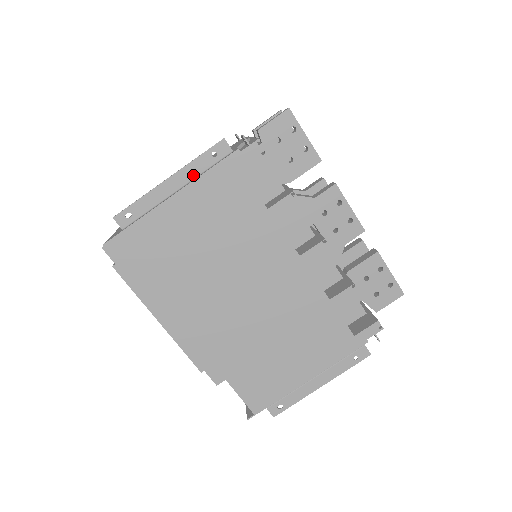
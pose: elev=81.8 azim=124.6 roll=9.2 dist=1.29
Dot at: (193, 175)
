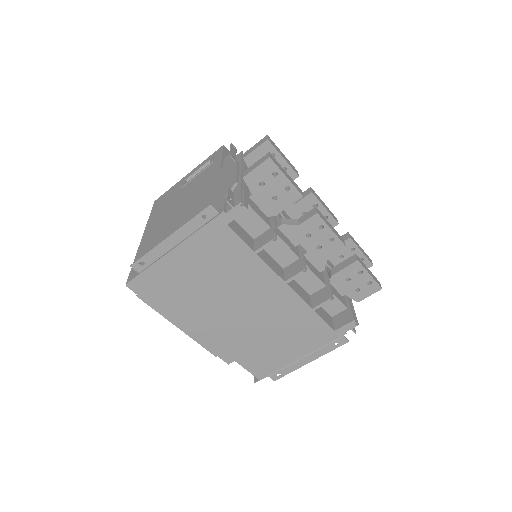
Dot at: (189, 233)
